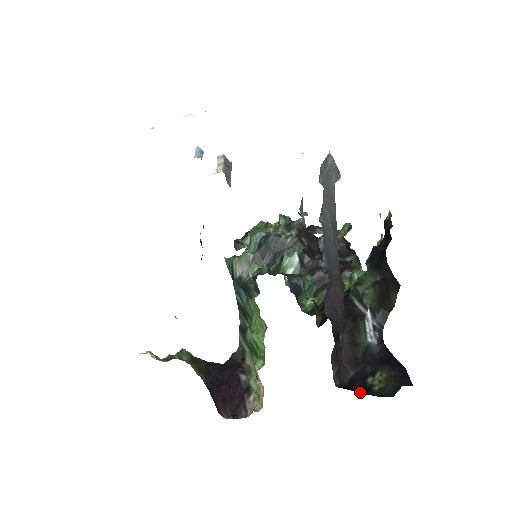
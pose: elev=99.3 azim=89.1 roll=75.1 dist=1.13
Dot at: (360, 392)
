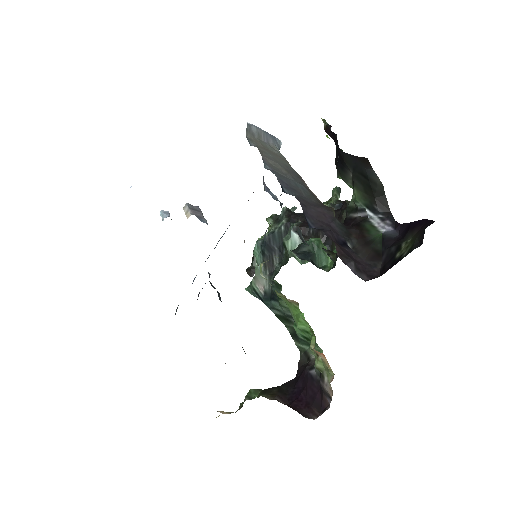
Dot at: occluded
